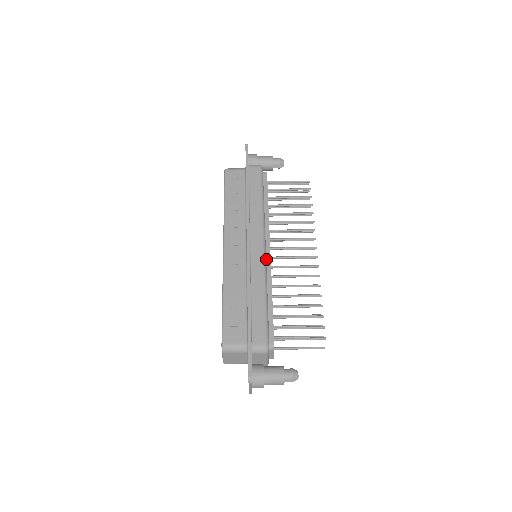
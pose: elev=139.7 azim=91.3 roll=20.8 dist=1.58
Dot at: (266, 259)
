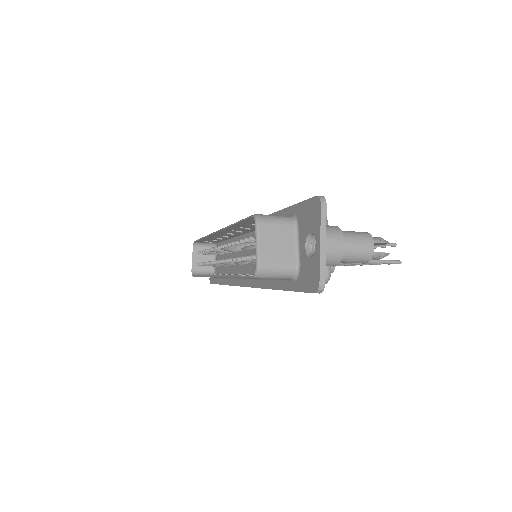
Dot at: occluded
